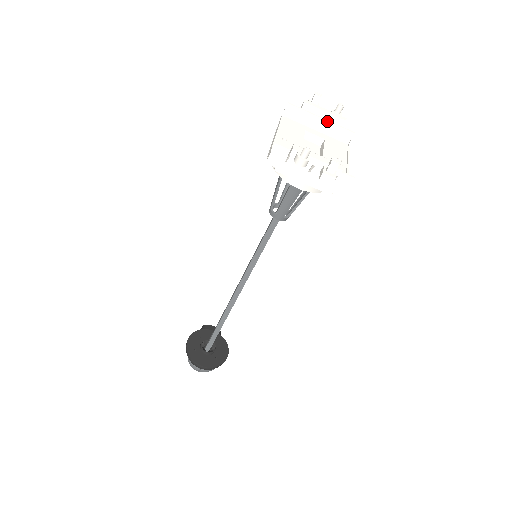
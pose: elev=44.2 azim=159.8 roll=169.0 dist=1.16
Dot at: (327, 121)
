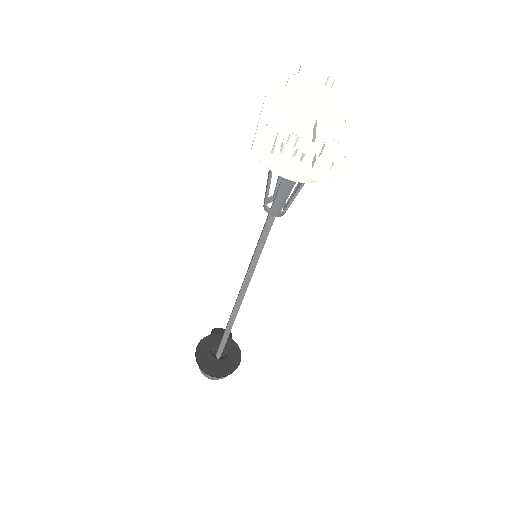
Dot at: (318, 98)
